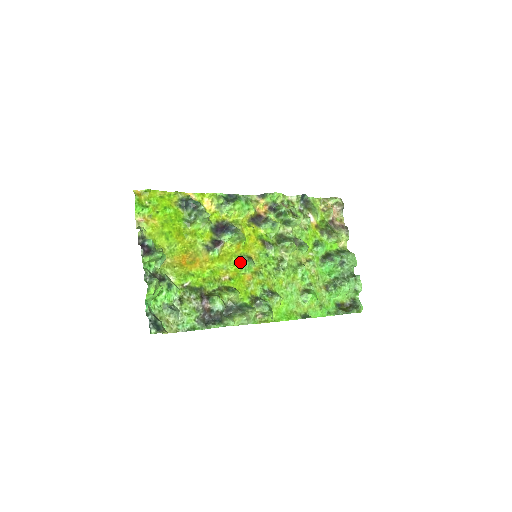
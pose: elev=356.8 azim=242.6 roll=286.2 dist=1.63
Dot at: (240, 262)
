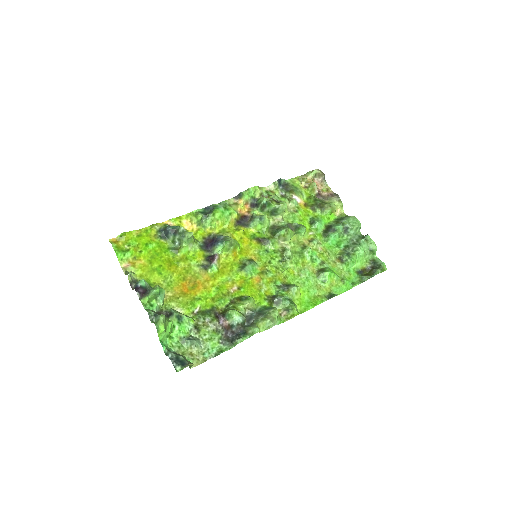
Dot at: (242, 268)
